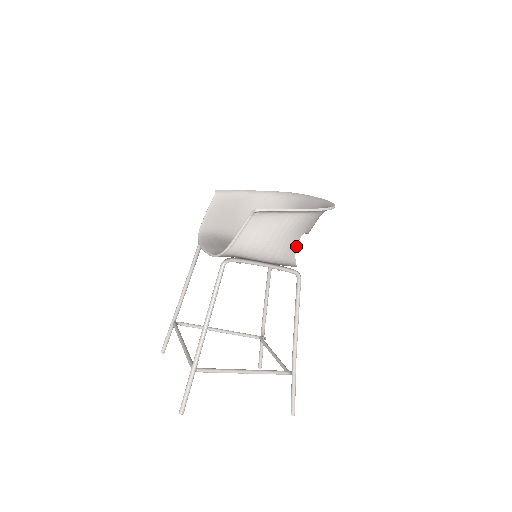
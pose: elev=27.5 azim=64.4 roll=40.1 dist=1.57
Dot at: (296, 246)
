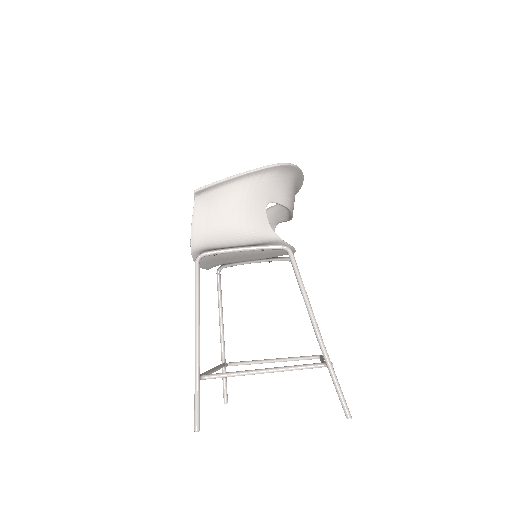
Dot at: (266, 218)
